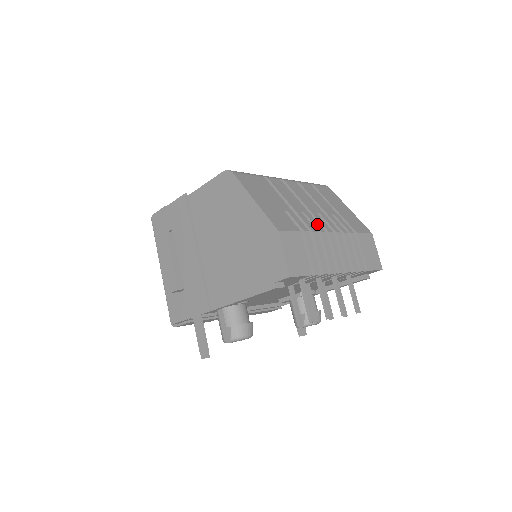
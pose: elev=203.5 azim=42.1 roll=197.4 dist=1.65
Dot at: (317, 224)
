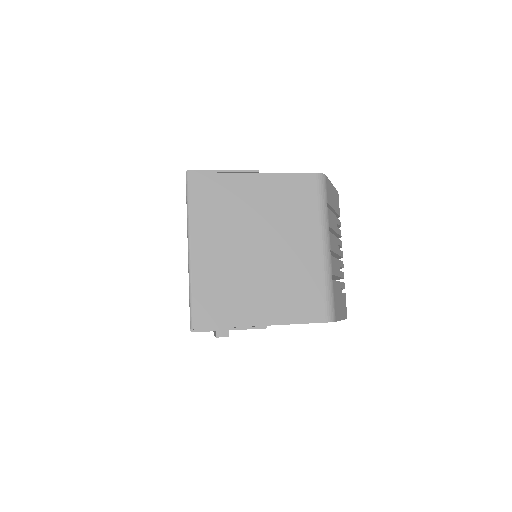
Dot at: (342, 264)
